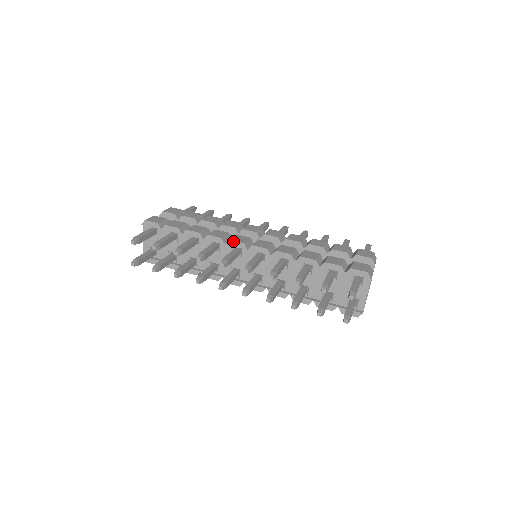
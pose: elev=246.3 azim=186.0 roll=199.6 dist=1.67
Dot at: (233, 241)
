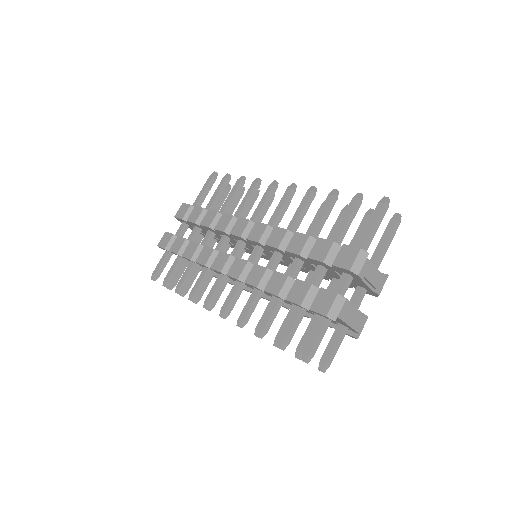
Dot at: (213, 269)
